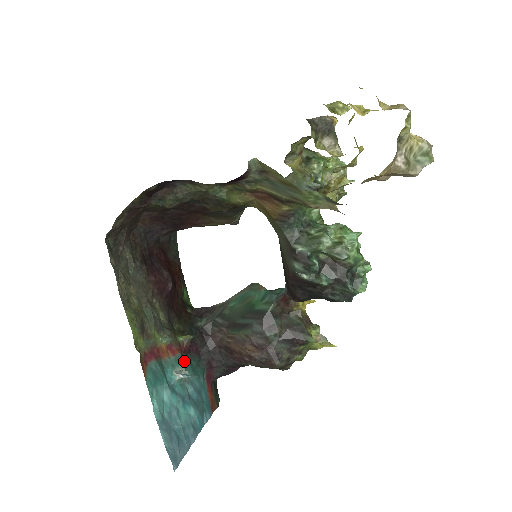
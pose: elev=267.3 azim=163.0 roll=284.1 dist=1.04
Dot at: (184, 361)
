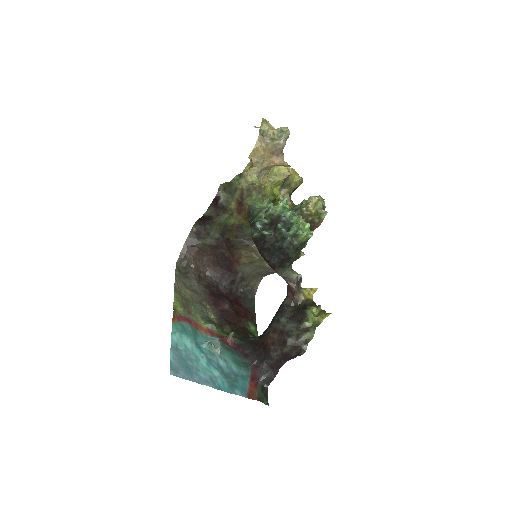
Dot at: (224, 347)
